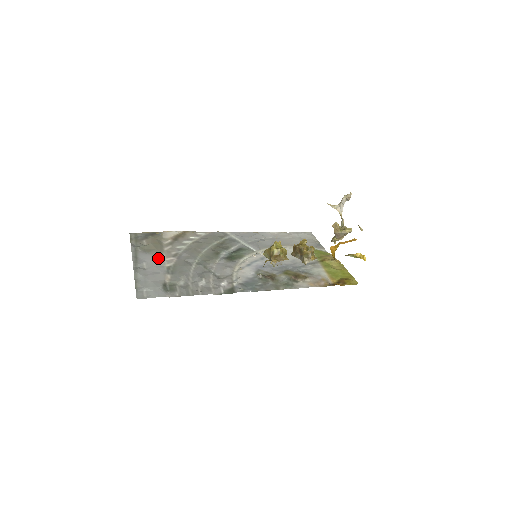
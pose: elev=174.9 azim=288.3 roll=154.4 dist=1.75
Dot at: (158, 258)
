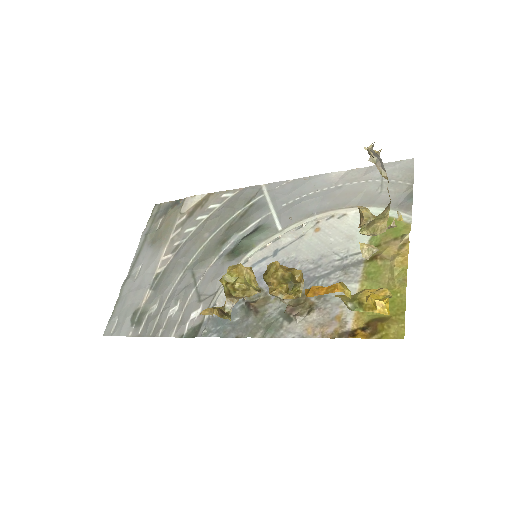
Dot at: (154, 257)
